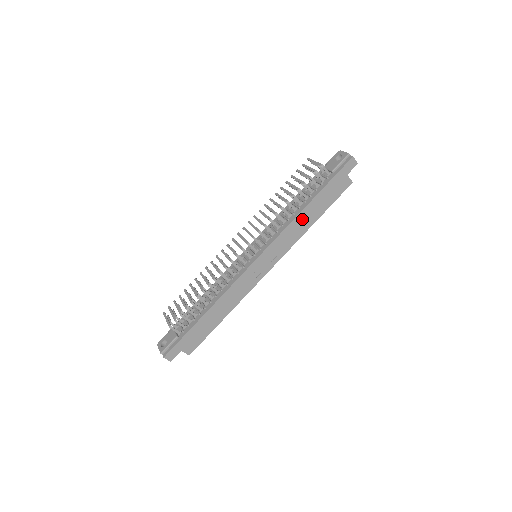
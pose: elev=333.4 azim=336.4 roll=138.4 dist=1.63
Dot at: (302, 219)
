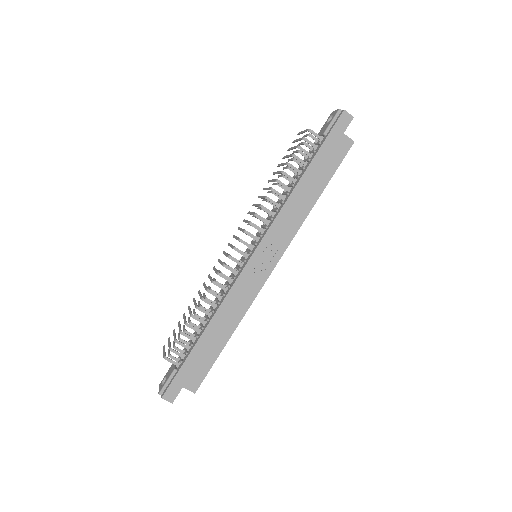
Dot at: (299, 197)
